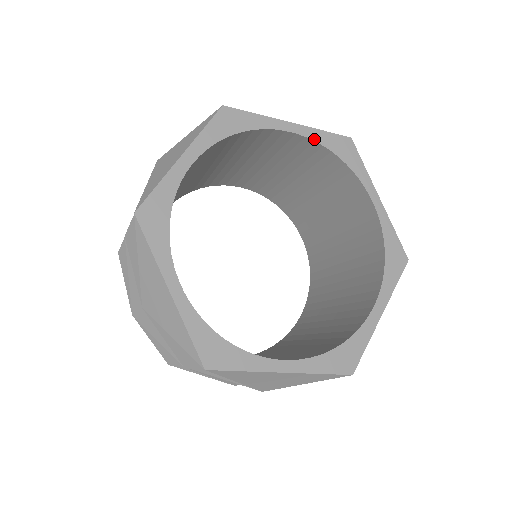
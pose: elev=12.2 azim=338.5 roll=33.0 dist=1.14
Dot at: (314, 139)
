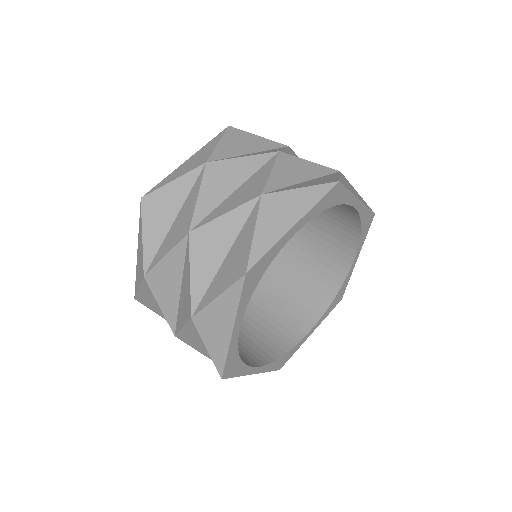
Dot at: (360, 214)
